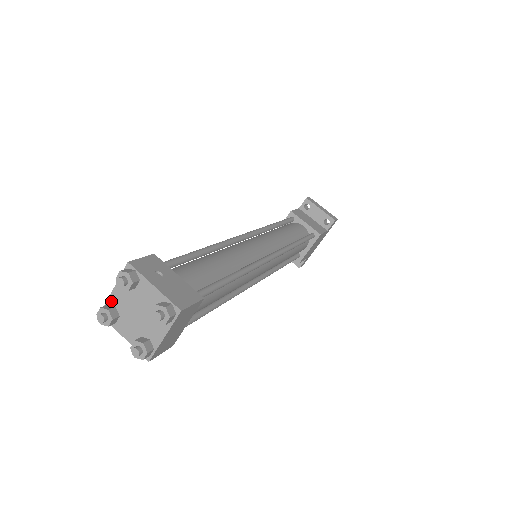
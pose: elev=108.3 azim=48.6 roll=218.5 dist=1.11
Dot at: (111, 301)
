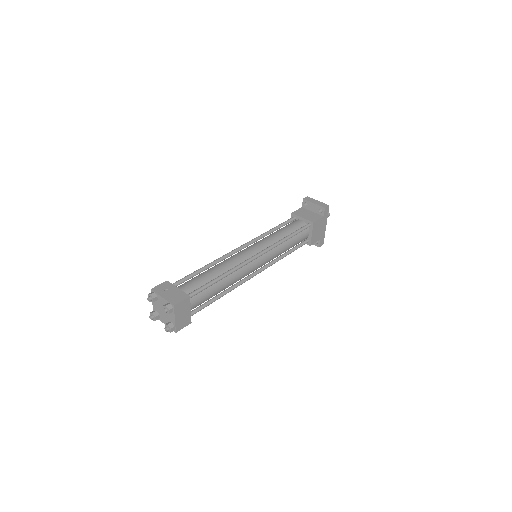
Dot at: (154, 309)
